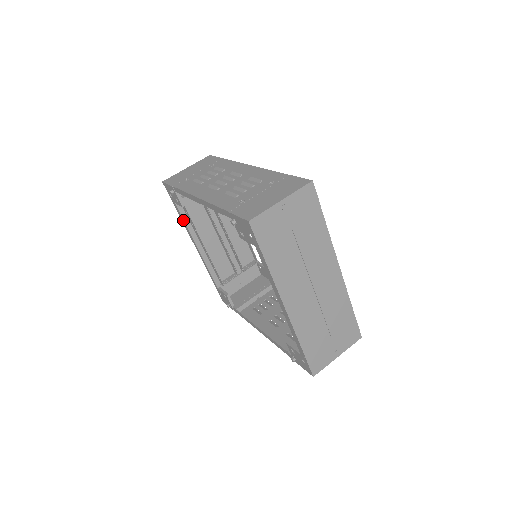
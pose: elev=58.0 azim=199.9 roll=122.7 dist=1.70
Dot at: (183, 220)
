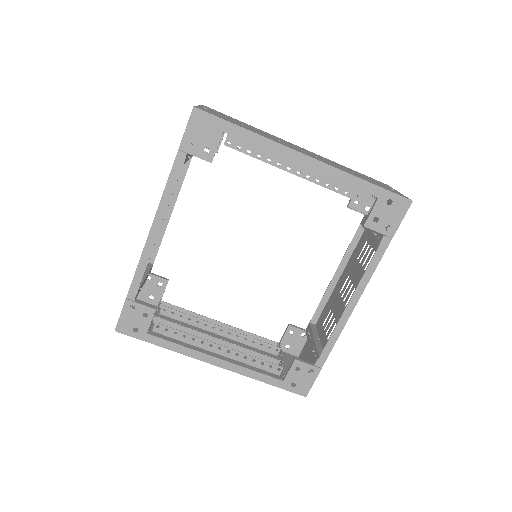
Dot at: (172, 344)
